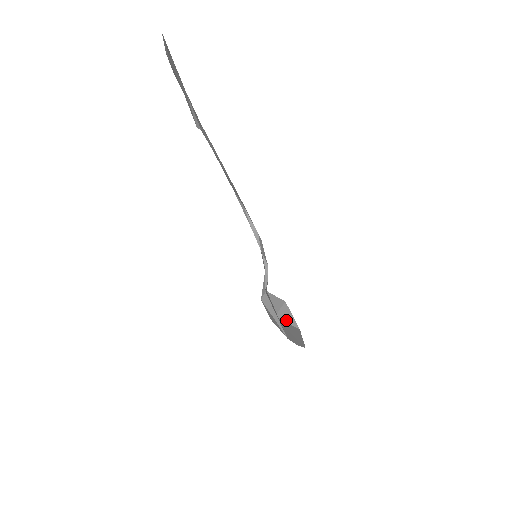
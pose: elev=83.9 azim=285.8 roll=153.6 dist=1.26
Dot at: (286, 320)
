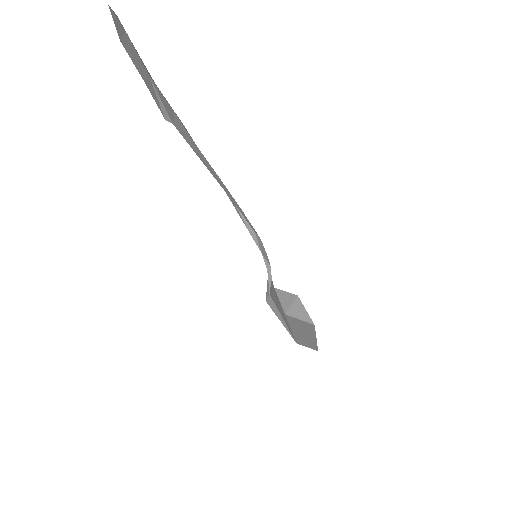
Dot at: (298, 316)
